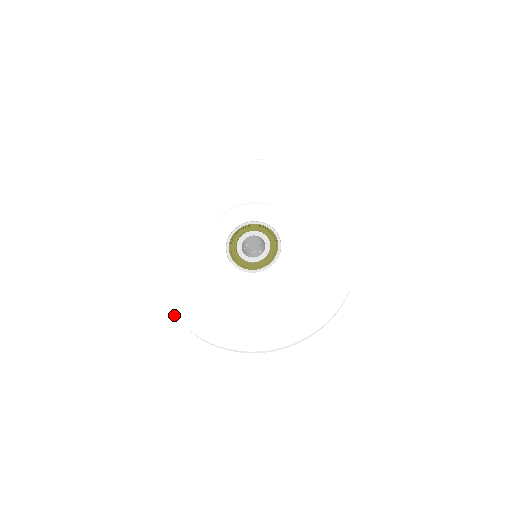
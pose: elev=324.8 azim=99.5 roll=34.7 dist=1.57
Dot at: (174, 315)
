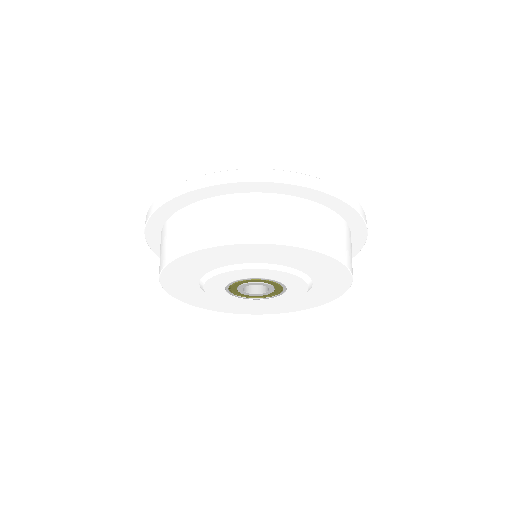
Dot at: (171, 188)
